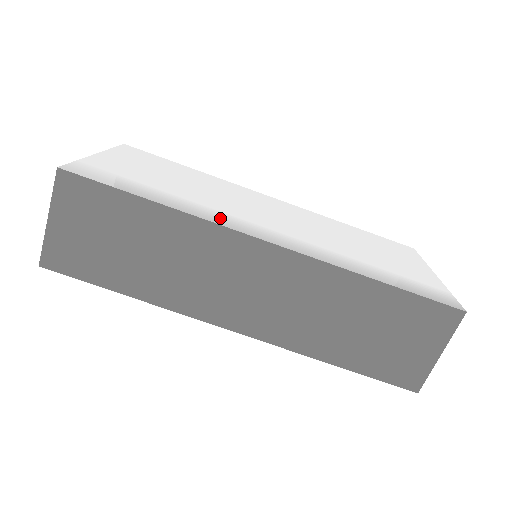
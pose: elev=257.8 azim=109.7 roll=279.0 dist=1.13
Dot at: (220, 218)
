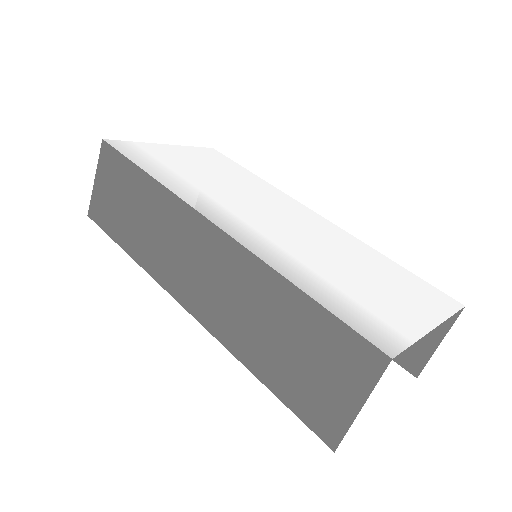
Dot at: (194, 197)
